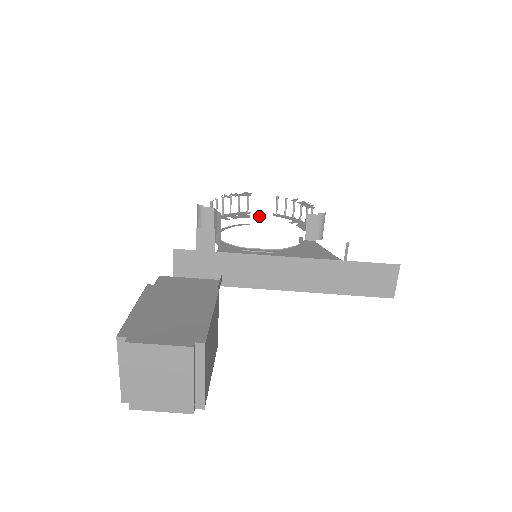
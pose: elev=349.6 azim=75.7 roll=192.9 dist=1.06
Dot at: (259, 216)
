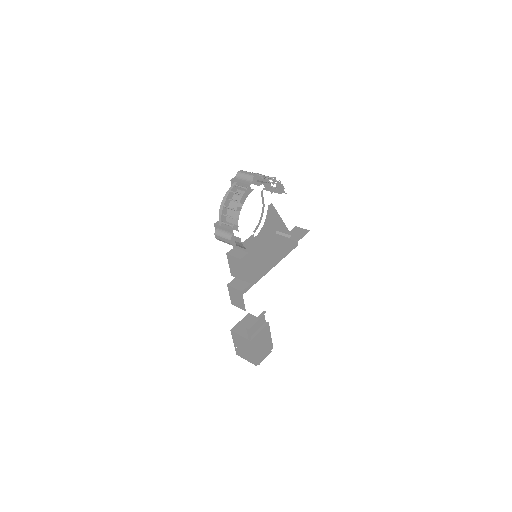
Dot at: (238, 176)
